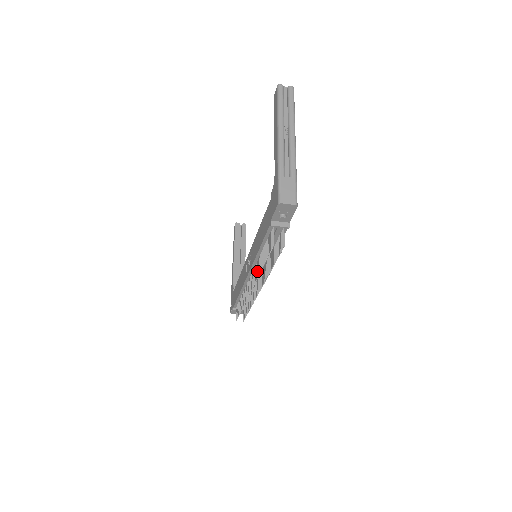
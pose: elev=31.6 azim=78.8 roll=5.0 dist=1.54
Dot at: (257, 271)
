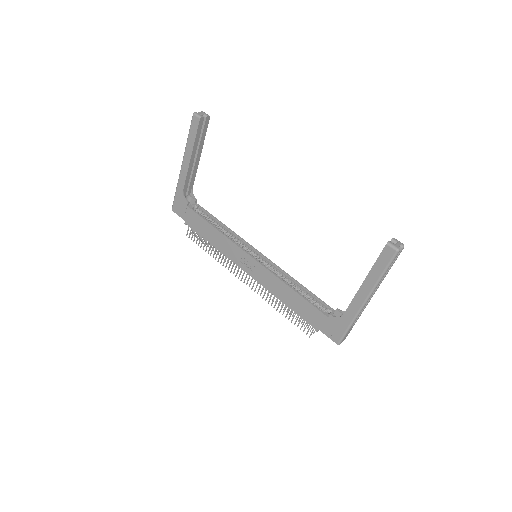
Dot at: occluded
